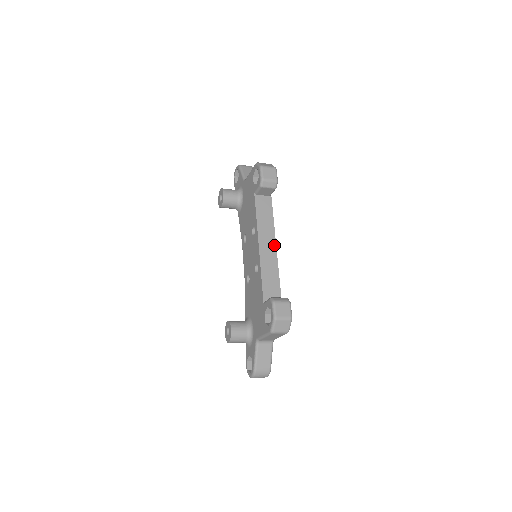
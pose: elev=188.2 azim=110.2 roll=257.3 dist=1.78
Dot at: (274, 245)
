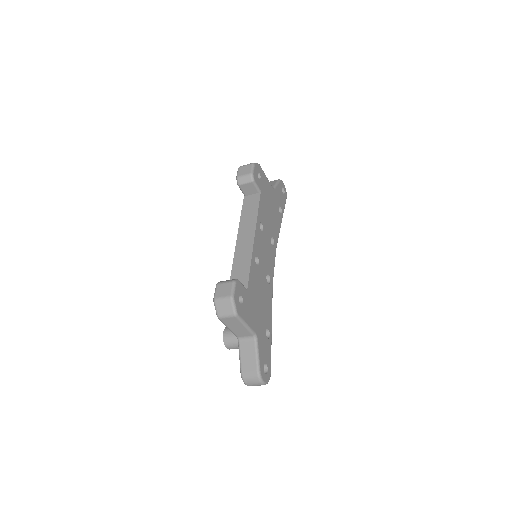
Dot at: (252, 236)
